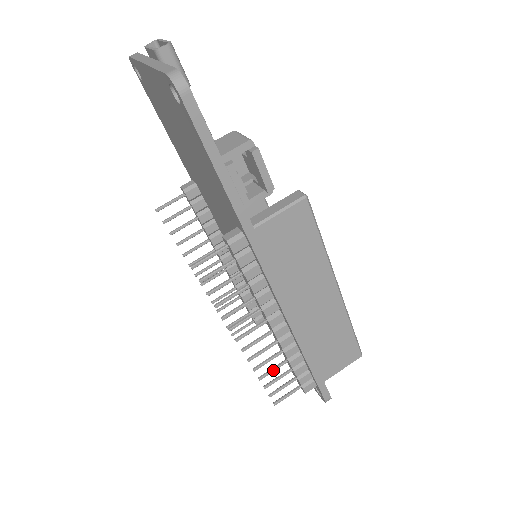
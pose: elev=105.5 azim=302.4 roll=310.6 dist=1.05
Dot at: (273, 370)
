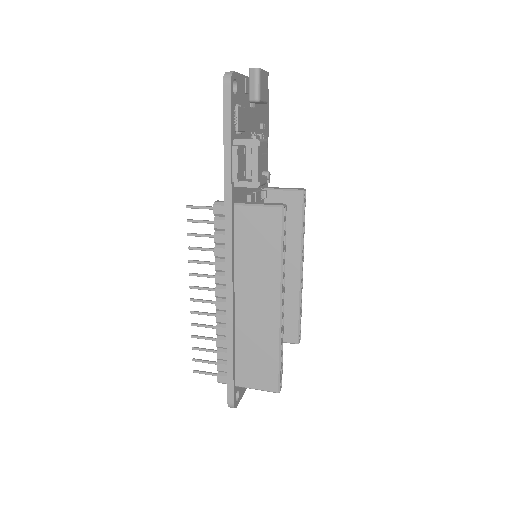
Dot at: (204, 338)
